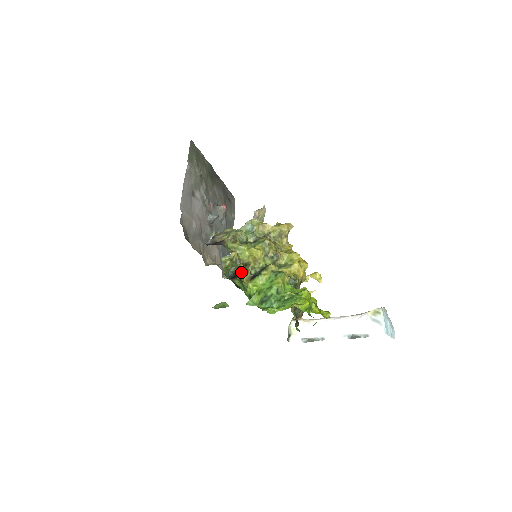
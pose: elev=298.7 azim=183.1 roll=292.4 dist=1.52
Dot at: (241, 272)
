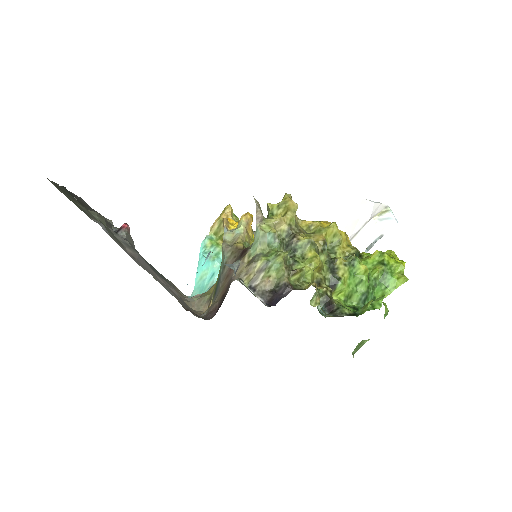
Dot at: (331, 296)
